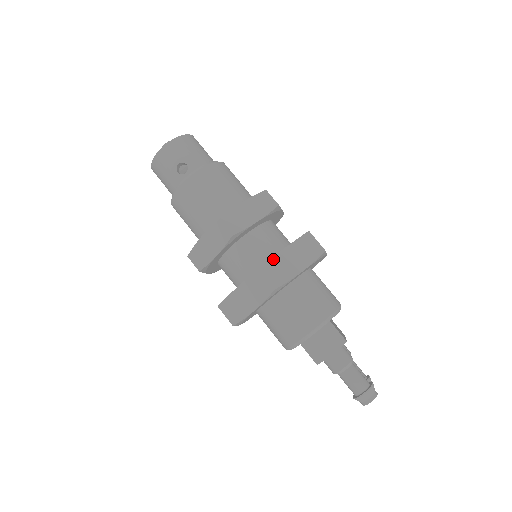
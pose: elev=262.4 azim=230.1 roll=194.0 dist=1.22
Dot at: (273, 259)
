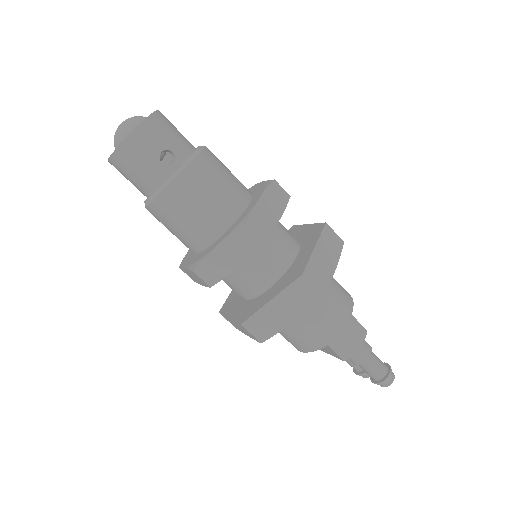
Dot at: (311, 261)
